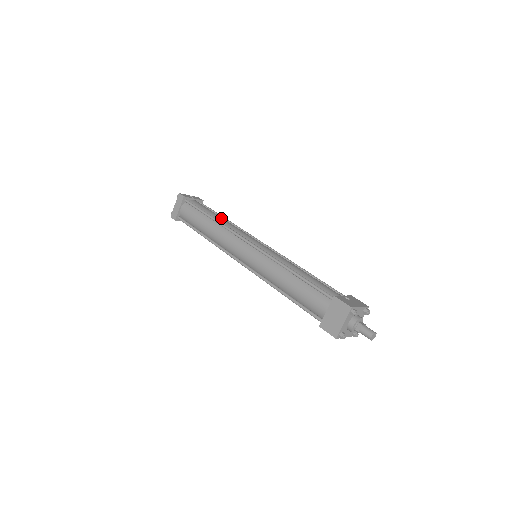
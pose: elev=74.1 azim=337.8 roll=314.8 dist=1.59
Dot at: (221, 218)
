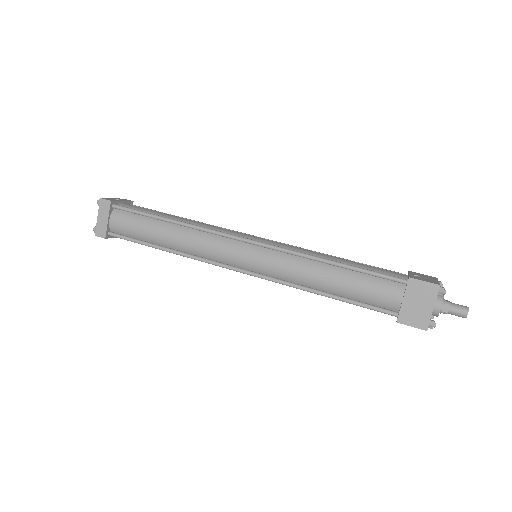
Dot at: (181, 218)
